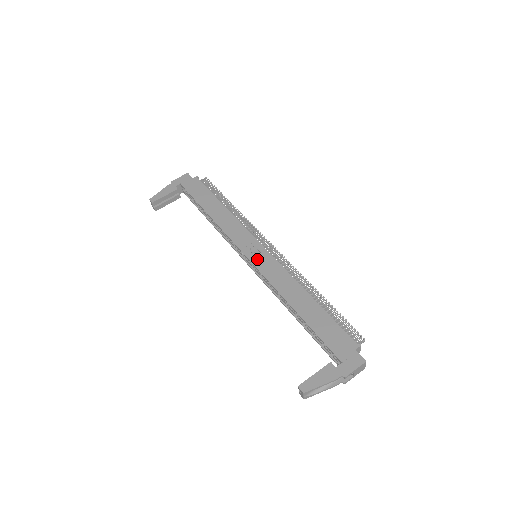
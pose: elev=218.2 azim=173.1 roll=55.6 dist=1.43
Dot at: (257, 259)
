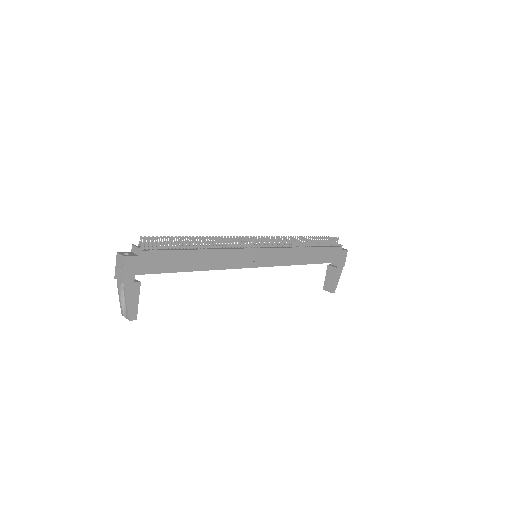
Dot at: (266, 261)
